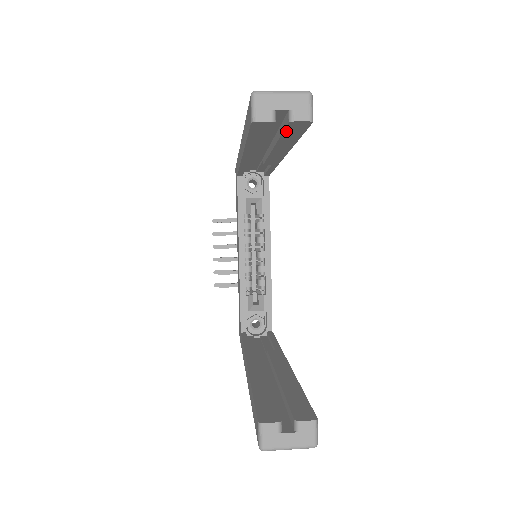
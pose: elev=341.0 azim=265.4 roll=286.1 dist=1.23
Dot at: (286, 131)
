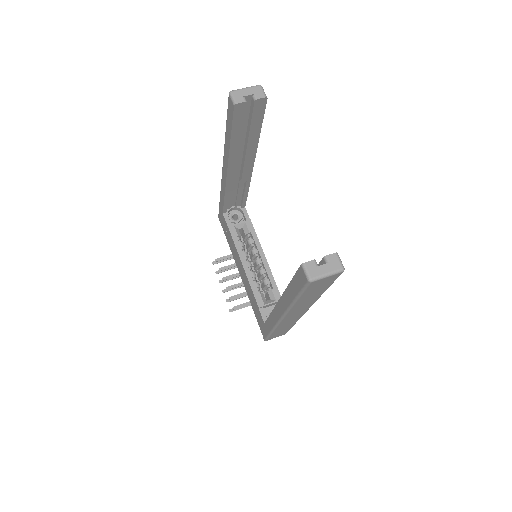
Dot at: (253, 115)
